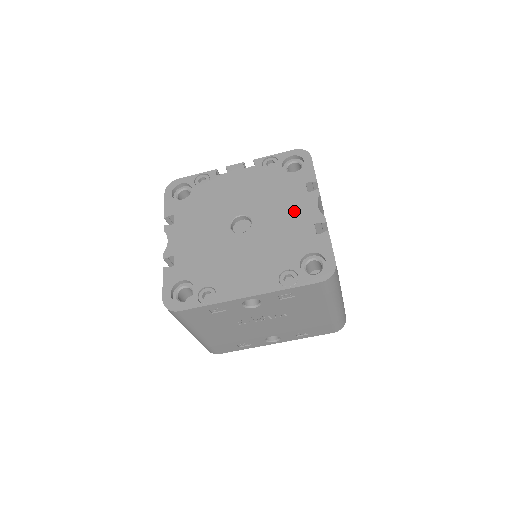
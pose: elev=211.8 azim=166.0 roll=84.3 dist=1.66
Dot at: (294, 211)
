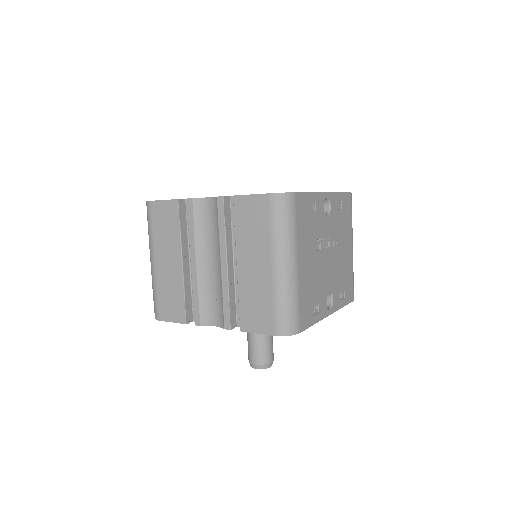
Dot at: occluded
